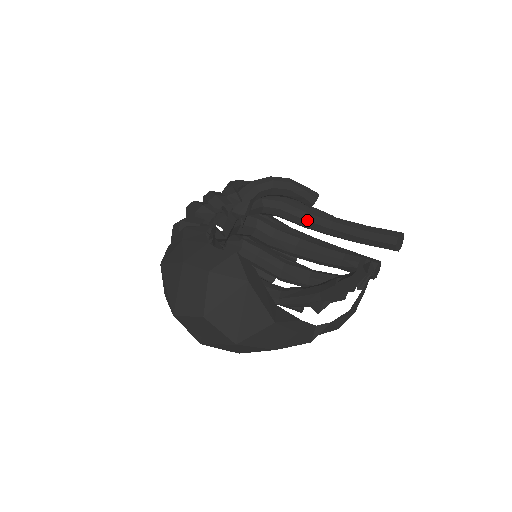
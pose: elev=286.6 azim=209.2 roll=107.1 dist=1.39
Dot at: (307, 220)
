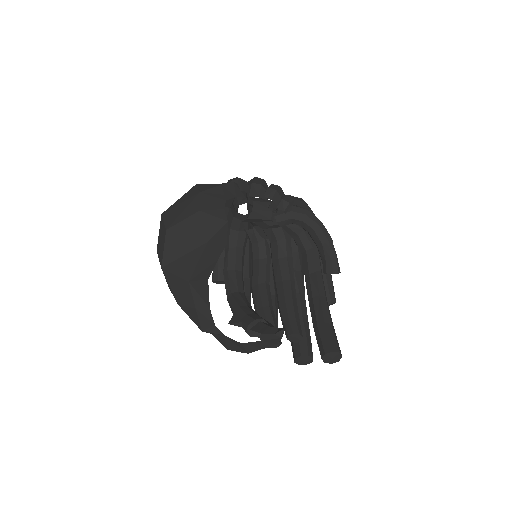
Dot at: (310, 277)
